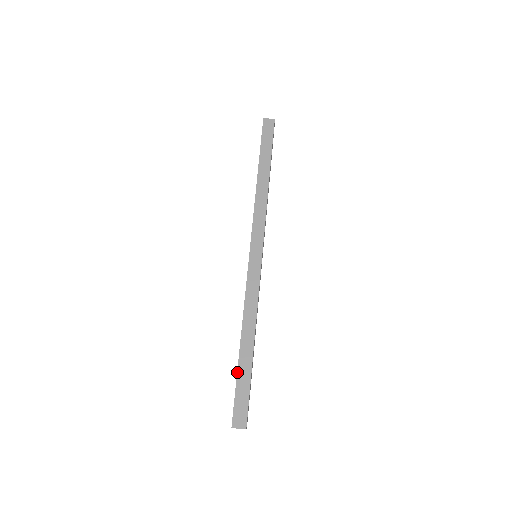
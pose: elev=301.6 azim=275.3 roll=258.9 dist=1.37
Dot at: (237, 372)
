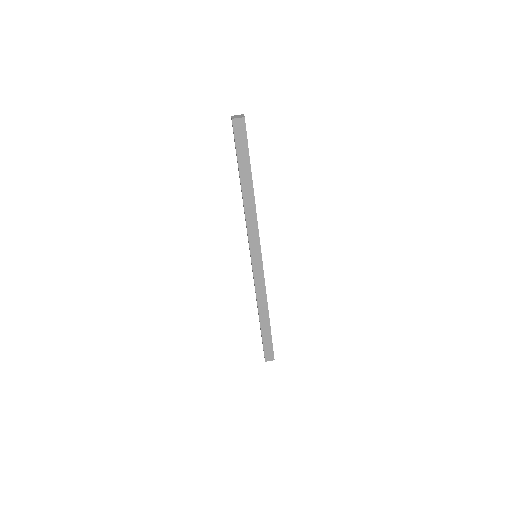
Dot at: (261, 335)
